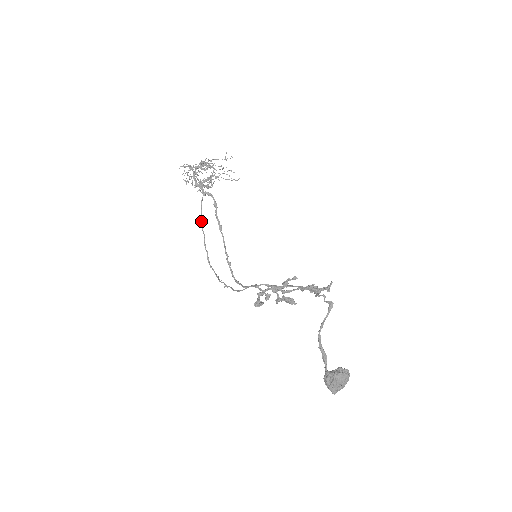
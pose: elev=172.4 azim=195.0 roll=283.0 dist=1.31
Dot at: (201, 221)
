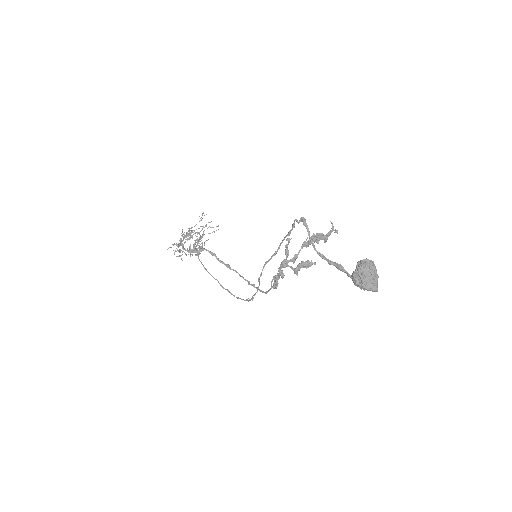
Dot at: occluded
